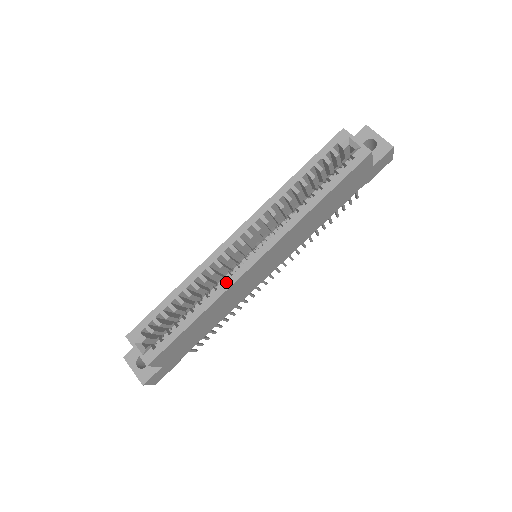
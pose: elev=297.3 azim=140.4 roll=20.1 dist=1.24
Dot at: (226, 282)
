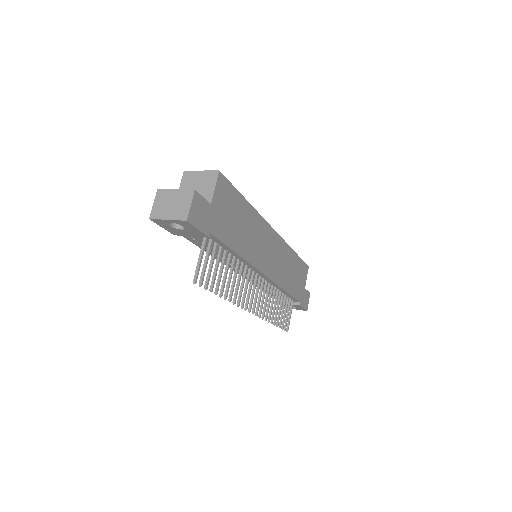
Dot at: occluded
